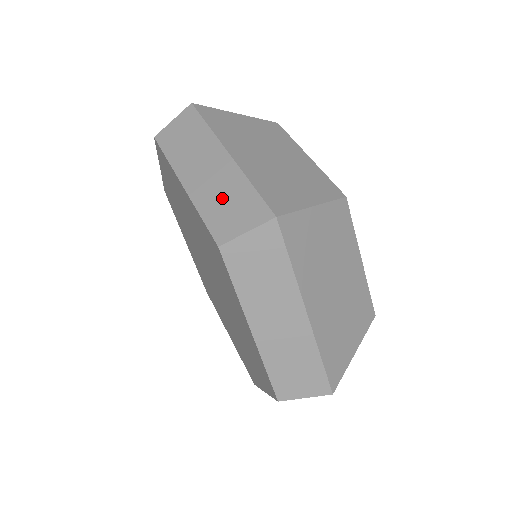
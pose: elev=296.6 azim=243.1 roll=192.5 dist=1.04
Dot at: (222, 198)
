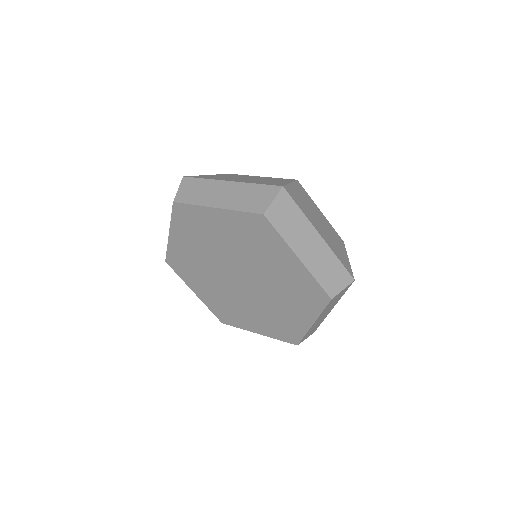
Dot at: (326, 269)
